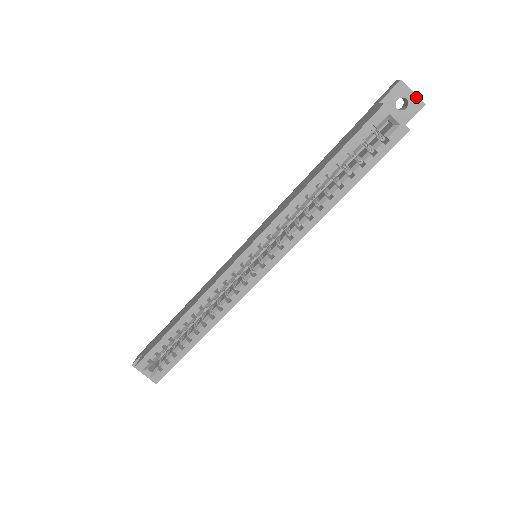
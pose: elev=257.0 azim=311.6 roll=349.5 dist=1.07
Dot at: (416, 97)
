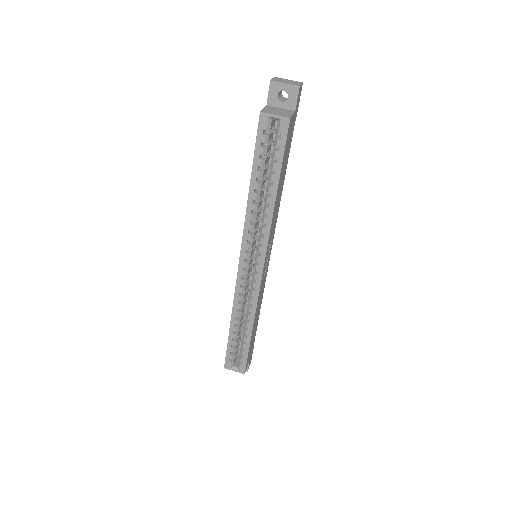
Dot at: (289, 85)
